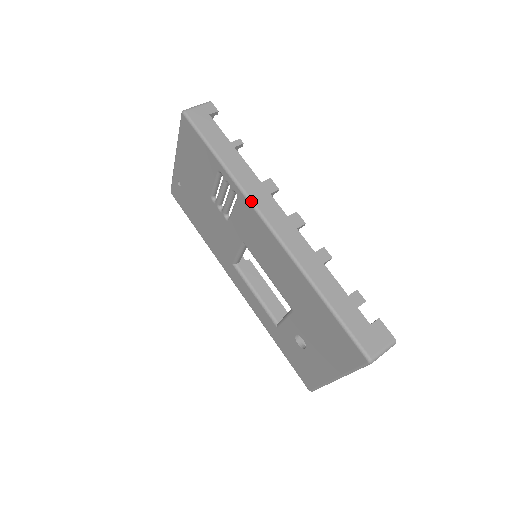
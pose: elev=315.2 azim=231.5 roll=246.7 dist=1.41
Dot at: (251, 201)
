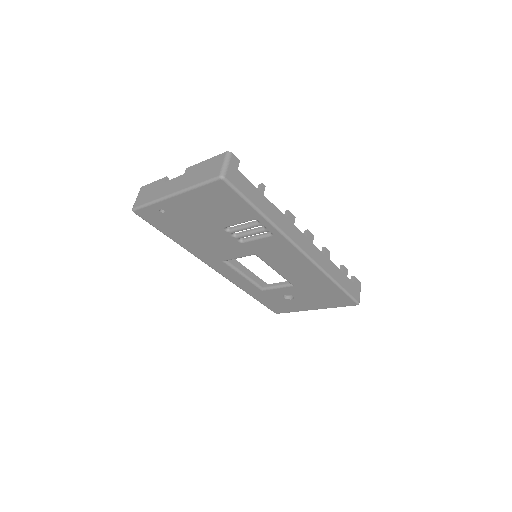
Dot at: (290, 239)
